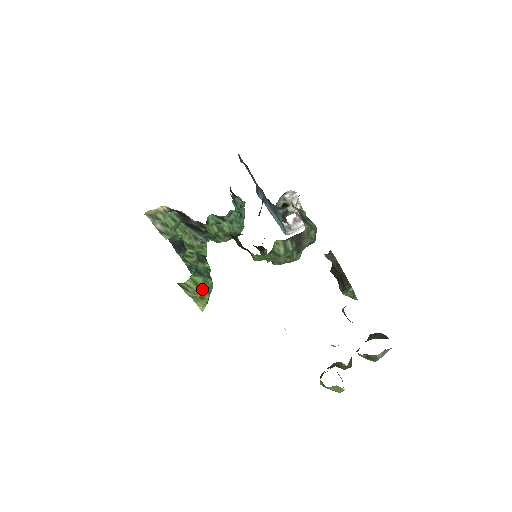
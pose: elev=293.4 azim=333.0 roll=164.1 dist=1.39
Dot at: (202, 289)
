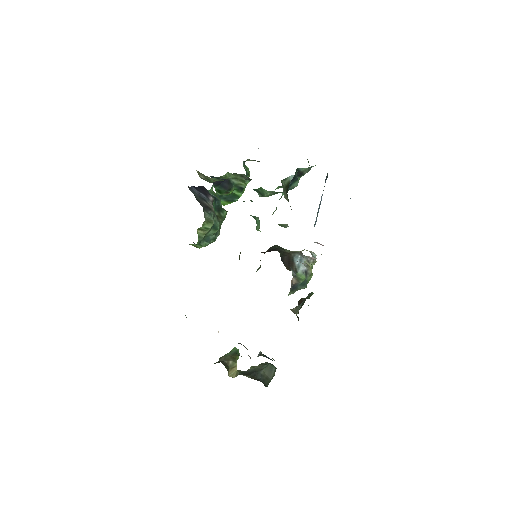
Dot at: occluded
